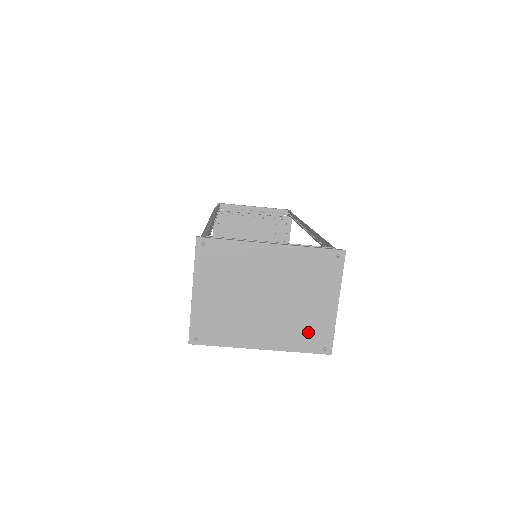
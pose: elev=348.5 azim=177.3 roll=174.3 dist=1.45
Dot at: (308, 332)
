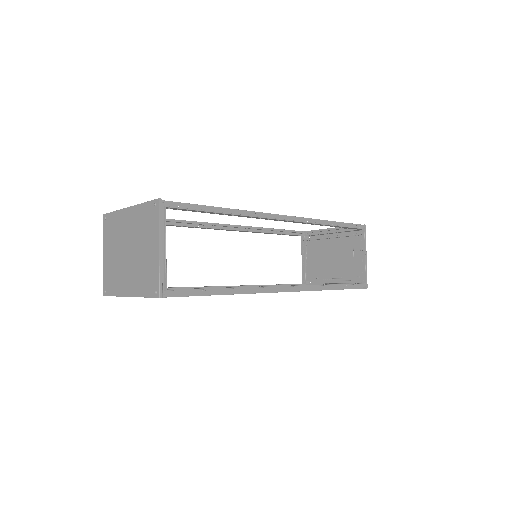
Dot at: (147, 278)
